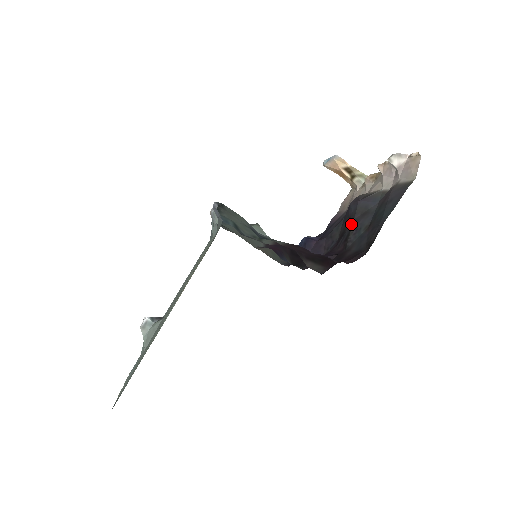
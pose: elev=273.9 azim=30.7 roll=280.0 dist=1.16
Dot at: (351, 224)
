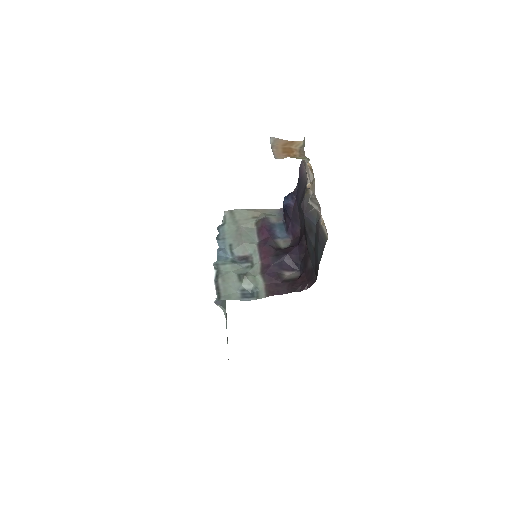
Dot at: occluded
